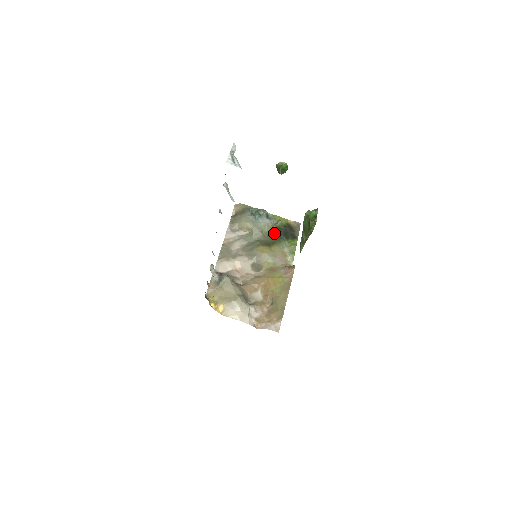
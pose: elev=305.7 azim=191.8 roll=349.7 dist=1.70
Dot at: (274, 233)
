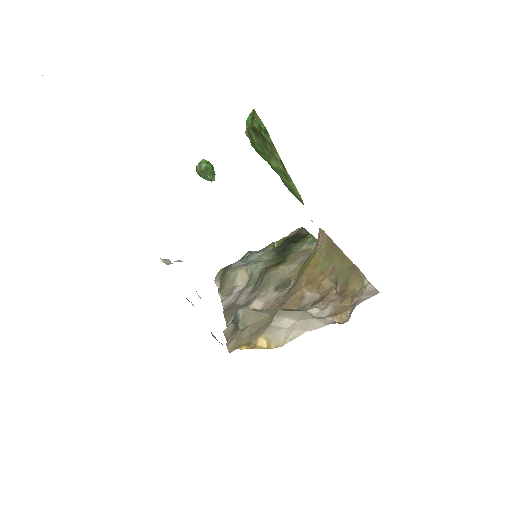
Dot at: (277, 253)
